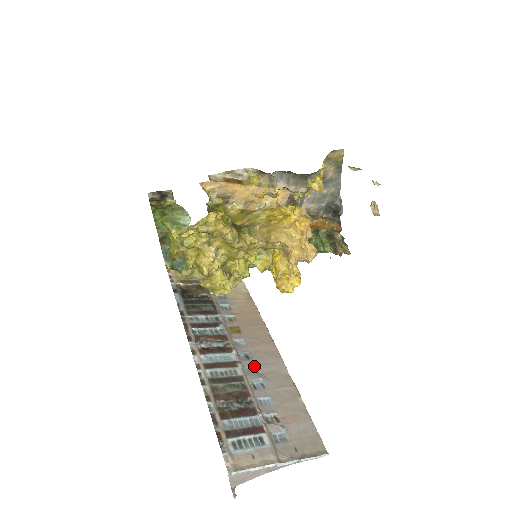
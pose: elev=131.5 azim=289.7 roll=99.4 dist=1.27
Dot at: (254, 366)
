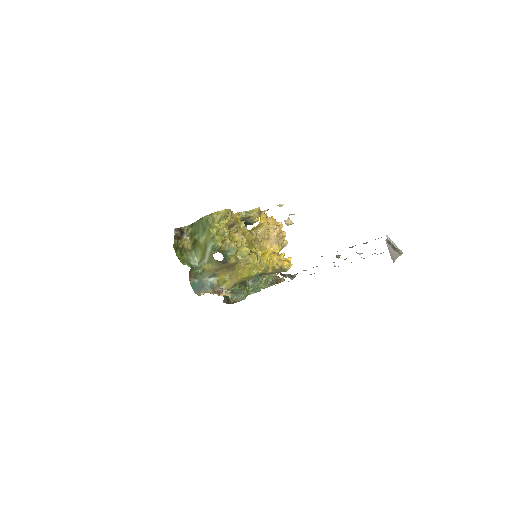
Dot at: occluded
